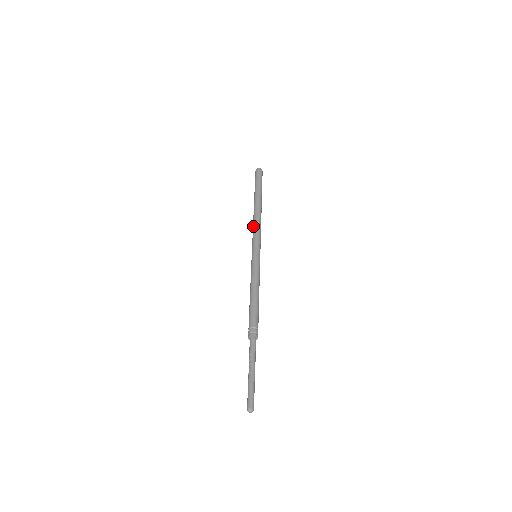
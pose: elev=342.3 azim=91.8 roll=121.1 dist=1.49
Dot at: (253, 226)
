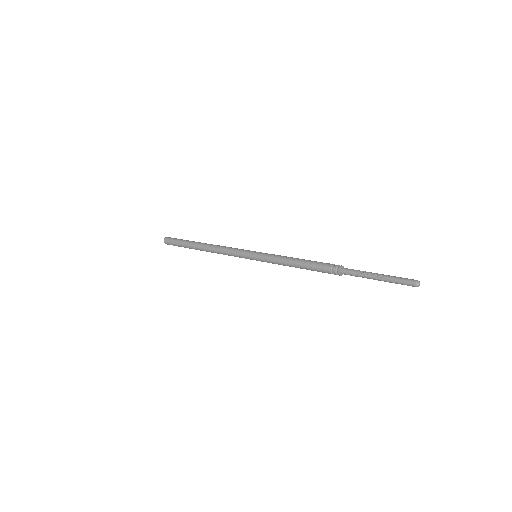
Dot at: (223, 251)
